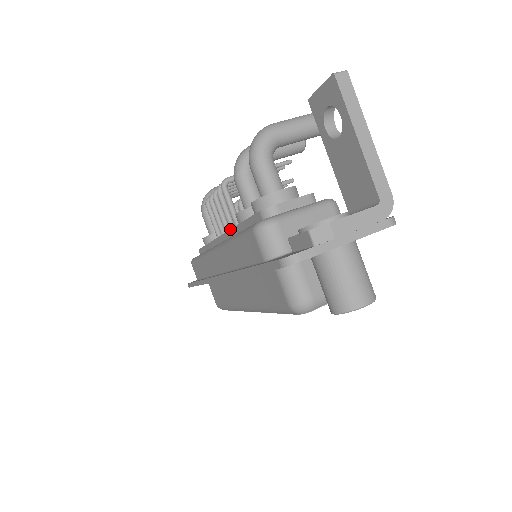
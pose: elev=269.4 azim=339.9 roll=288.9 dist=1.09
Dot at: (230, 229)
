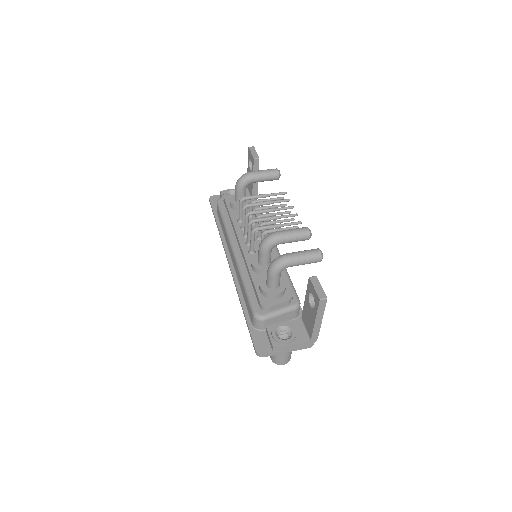
Dot at: (246, 262)
